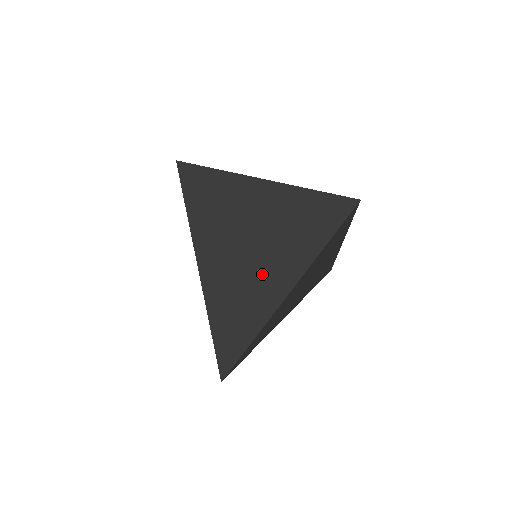
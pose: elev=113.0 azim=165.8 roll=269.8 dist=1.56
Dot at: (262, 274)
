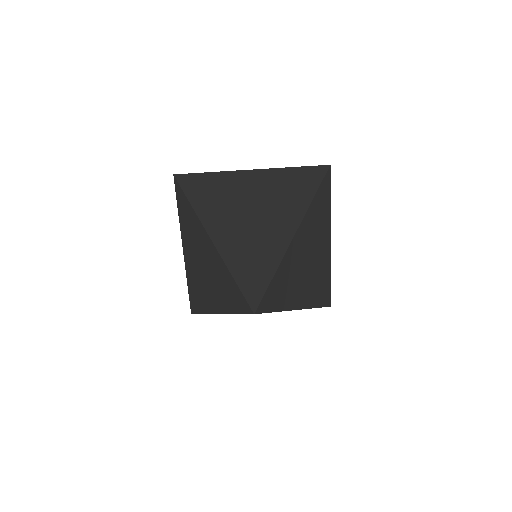
Dot at: (268, 221)
